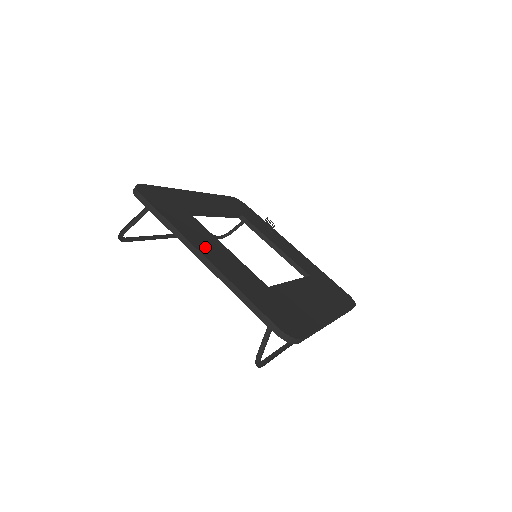
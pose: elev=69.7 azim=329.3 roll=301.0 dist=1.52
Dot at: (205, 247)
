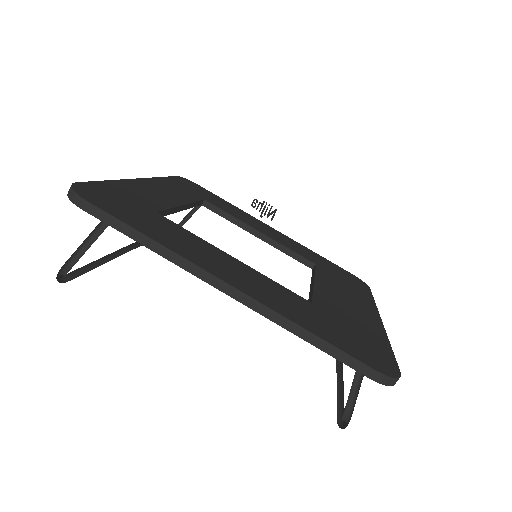
Dot at: (218, 268)
